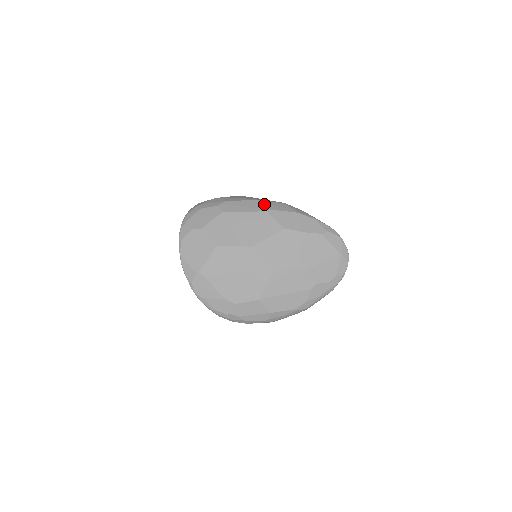
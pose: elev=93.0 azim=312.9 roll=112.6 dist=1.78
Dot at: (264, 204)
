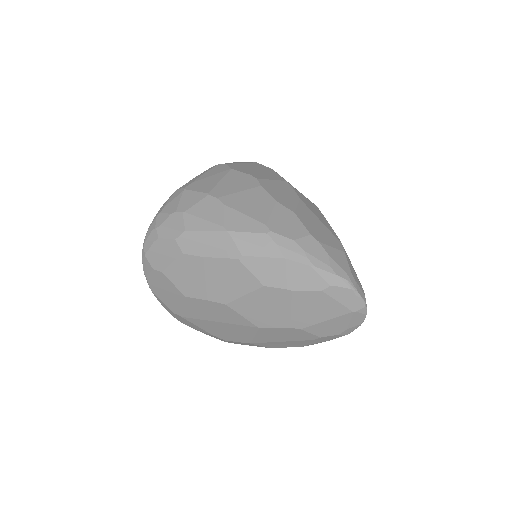
Dot at: (236, 243)
